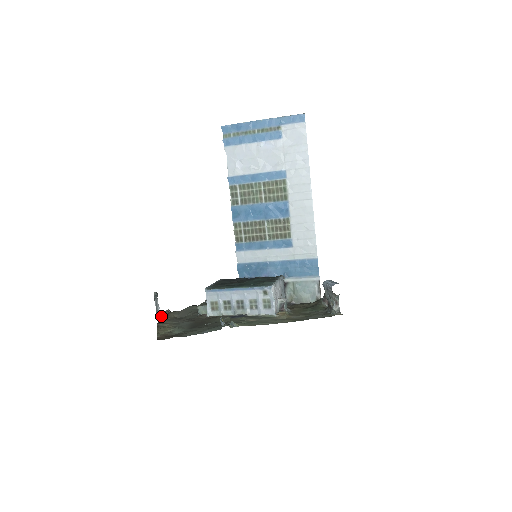
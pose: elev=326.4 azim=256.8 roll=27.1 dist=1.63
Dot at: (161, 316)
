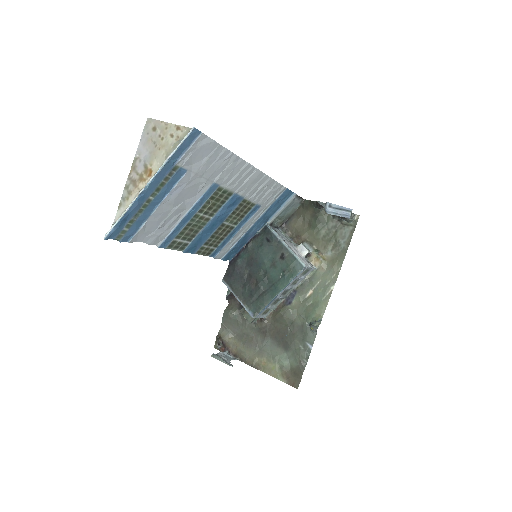
Dot at: (225, 350)
